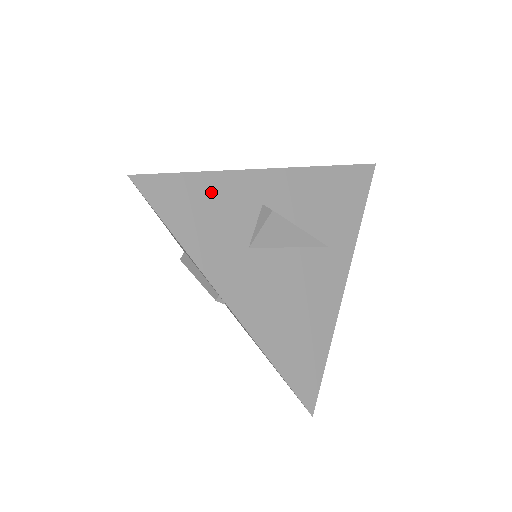
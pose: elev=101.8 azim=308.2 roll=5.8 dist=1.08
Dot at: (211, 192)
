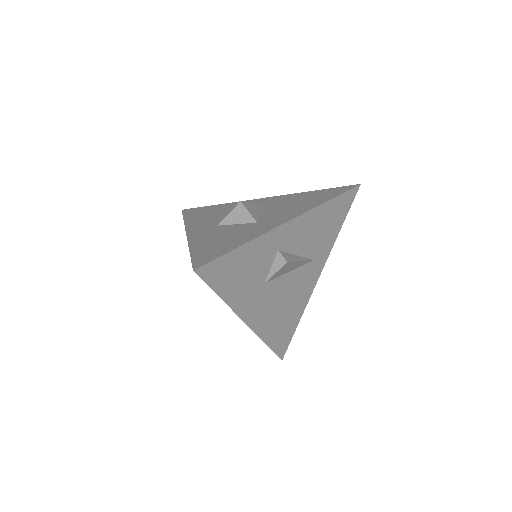
Dot at: (246, 257)
